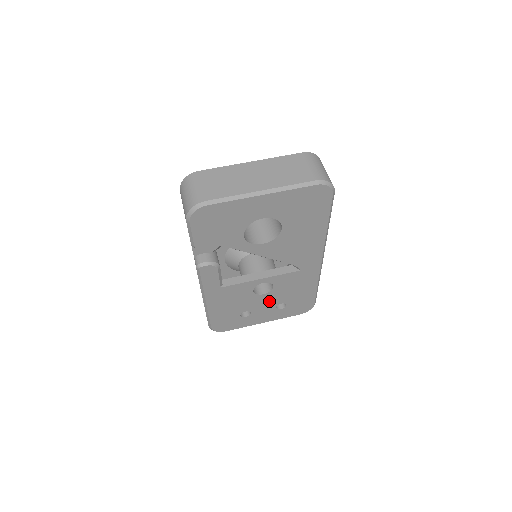
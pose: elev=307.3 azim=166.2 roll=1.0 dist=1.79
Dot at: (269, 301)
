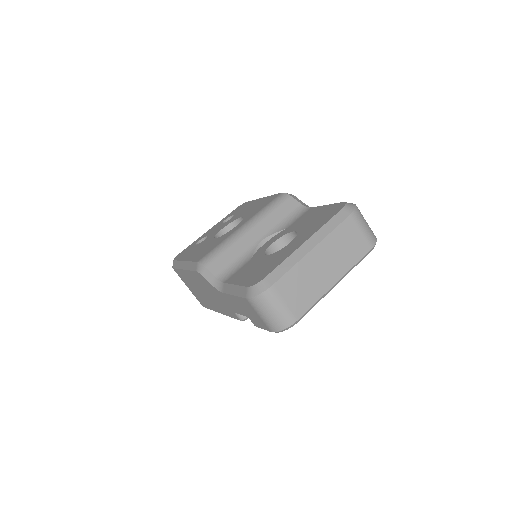
Dot at: occluded
